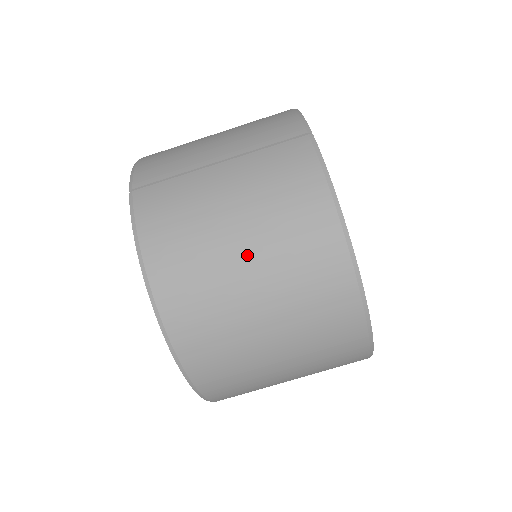
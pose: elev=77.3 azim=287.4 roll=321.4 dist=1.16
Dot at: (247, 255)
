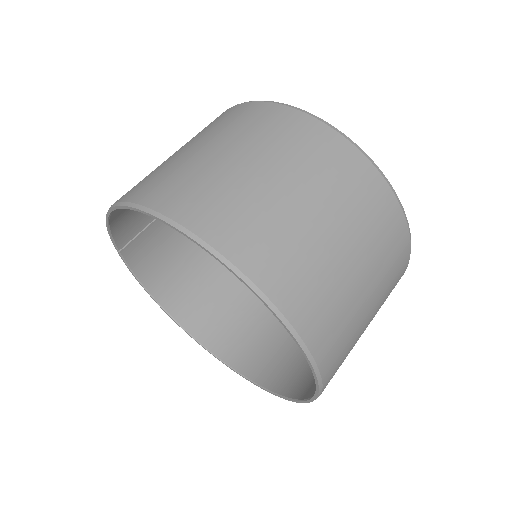
Dot at: occluded
